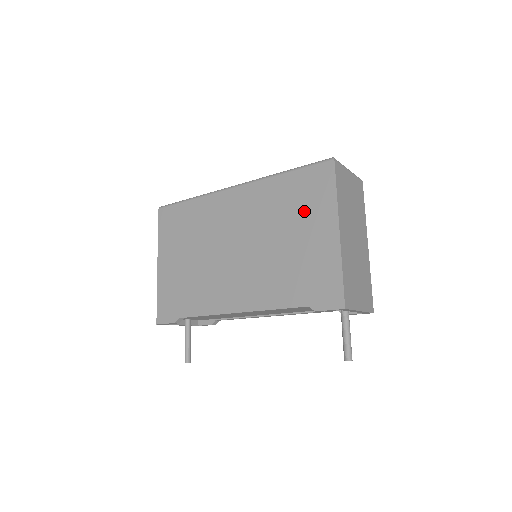
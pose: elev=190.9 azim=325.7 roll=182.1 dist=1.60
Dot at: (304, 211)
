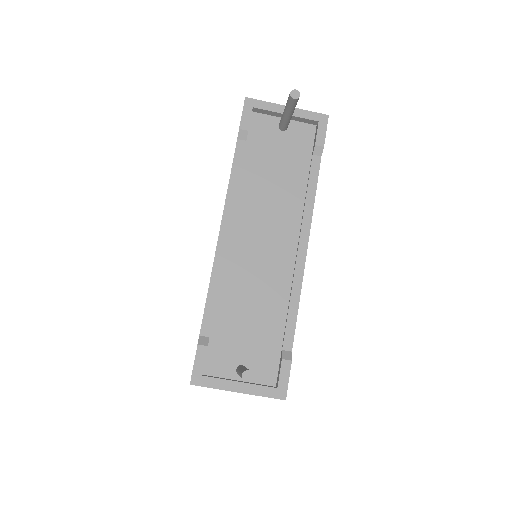
Dot at: occluded
